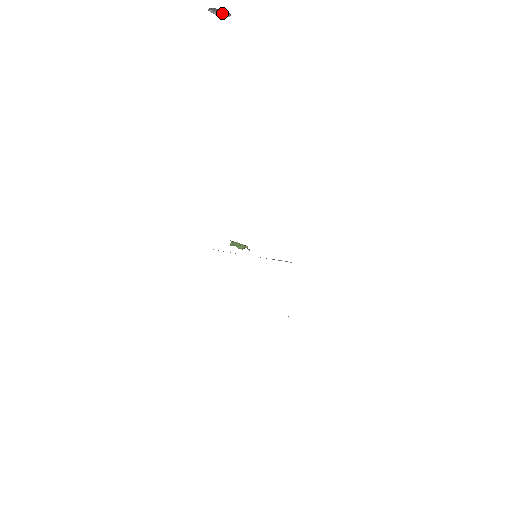
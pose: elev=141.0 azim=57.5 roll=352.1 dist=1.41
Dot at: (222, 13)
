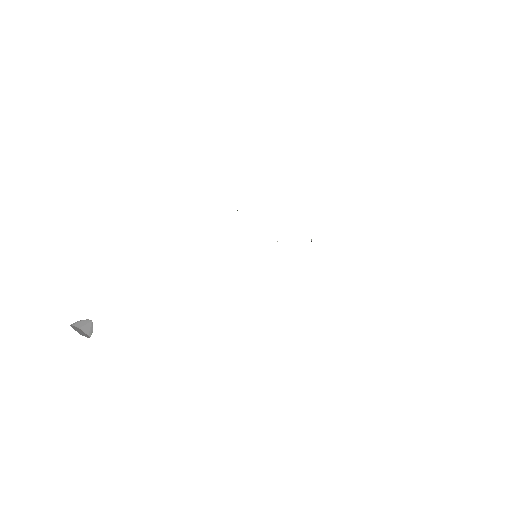
Dot at: (83, 320)
